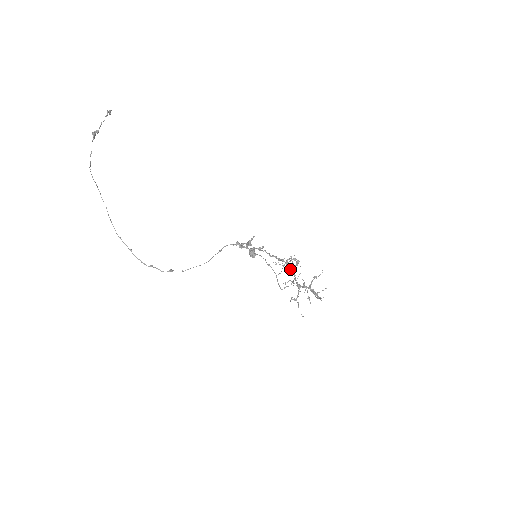
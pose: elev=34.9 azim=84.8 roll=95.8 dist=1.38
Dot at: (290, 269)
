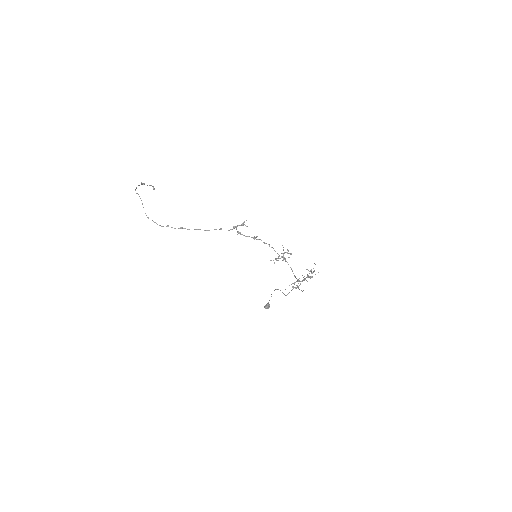
Dot at: (284, 257)
